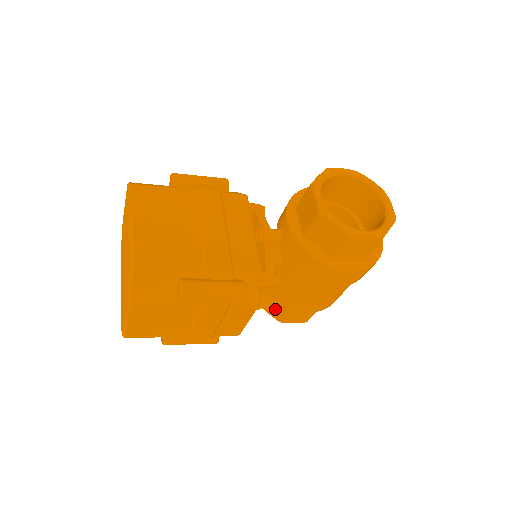
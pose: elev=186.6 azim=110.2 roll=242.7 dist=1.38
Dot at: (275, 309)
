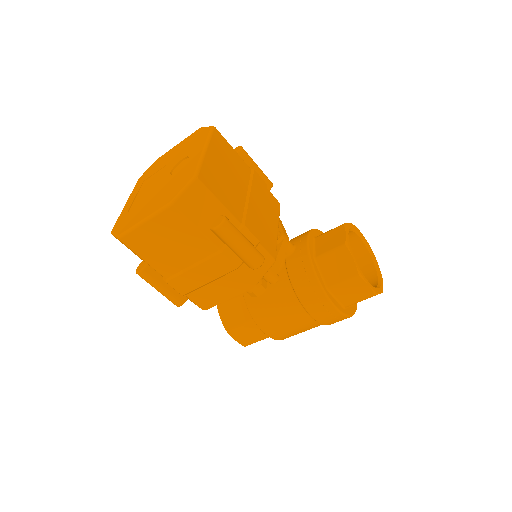
Dot at: (232, 316)
